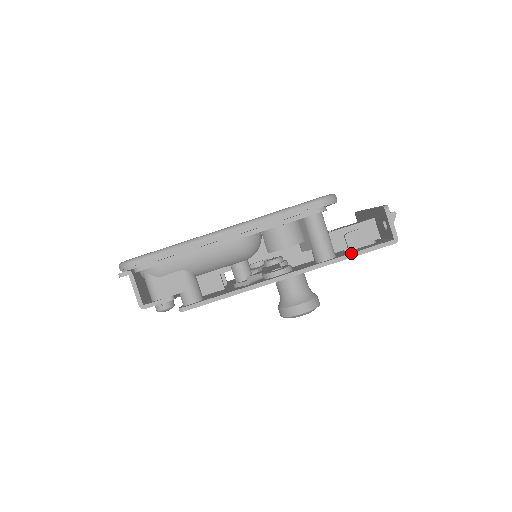
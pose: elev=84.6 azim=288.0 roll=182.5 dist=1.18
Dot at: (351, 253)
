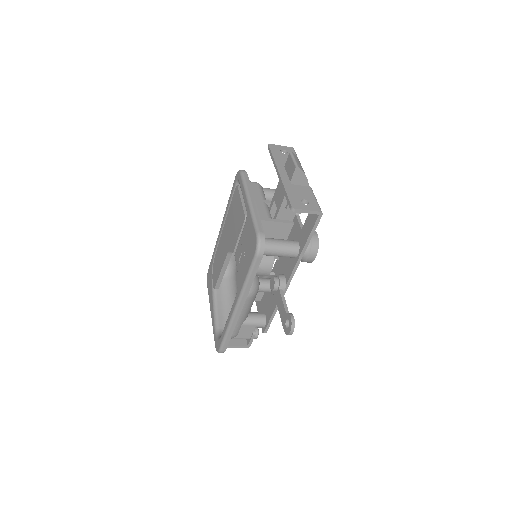
Dot at: (305, 243)
